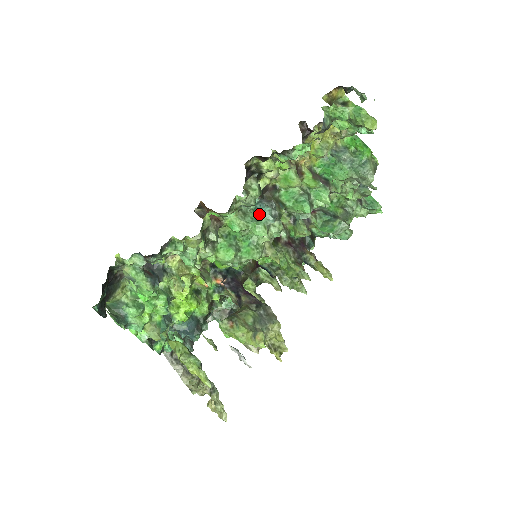
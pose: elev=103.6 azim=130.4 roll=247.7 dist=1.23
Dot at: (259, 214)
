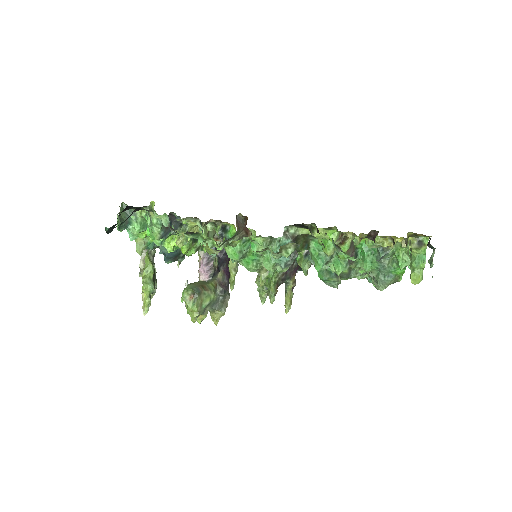
Dot at: occluded
